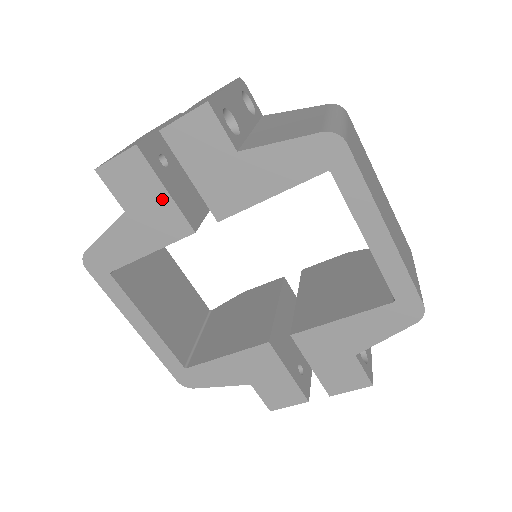
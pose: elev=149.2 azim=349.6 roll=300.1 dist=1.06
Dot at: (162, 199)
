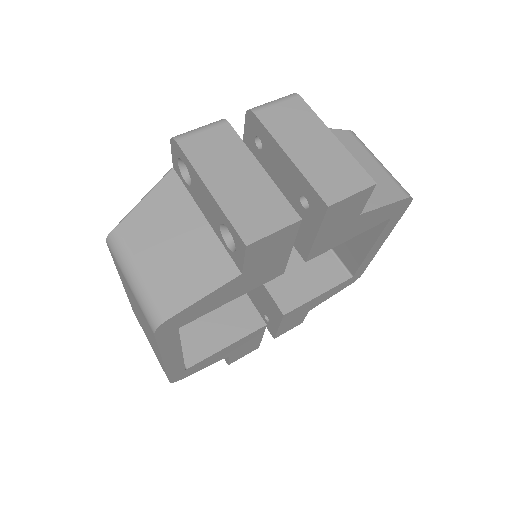
Dot at: (282, 256)
